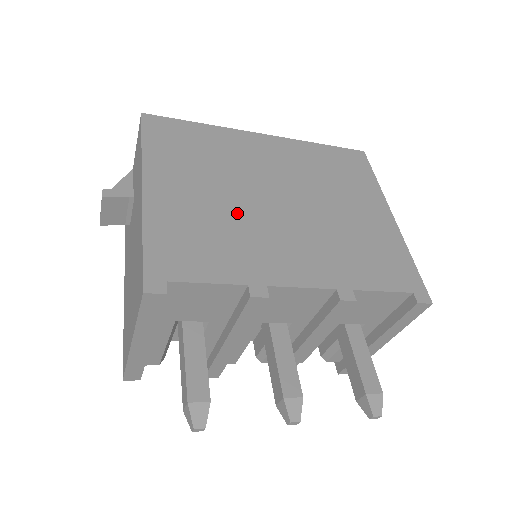
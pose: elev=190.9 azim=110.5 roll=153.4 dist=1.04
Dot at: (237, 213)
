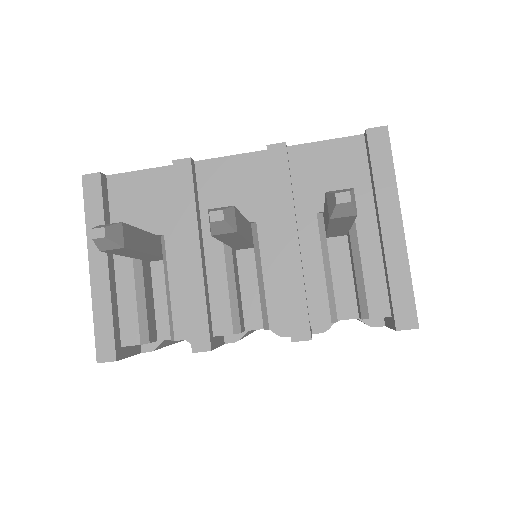
Dot at: occluded
